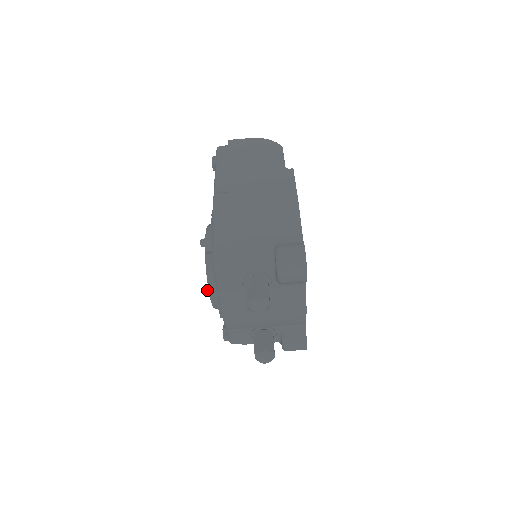
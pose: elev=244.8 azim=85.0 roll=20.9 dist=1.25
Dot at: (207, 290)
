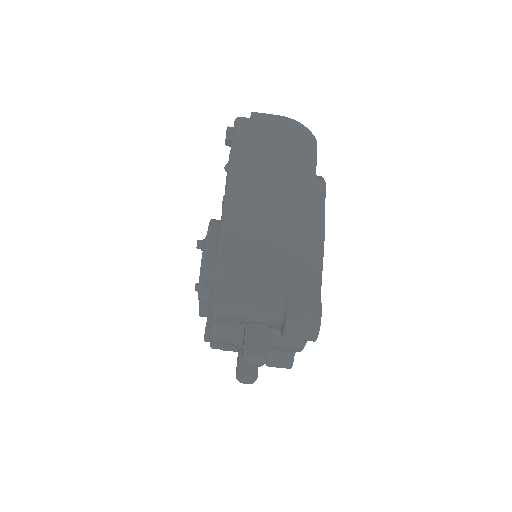
Dot at: (195, 288)
